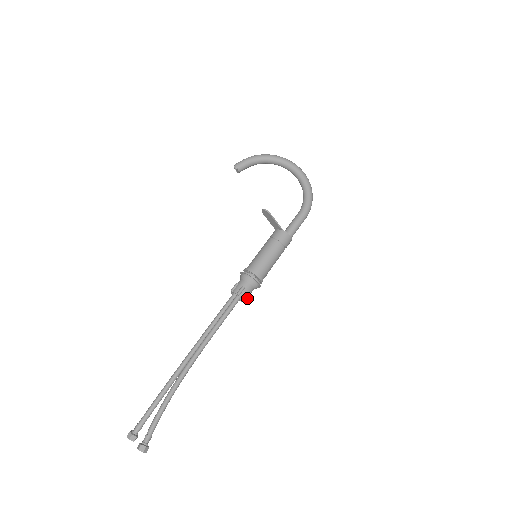
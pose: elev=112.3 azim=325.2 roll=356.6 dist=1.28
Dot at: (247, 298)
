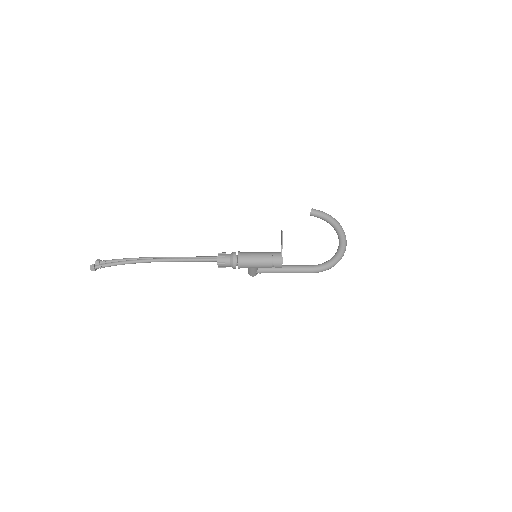
Dot at: (222, 266)
